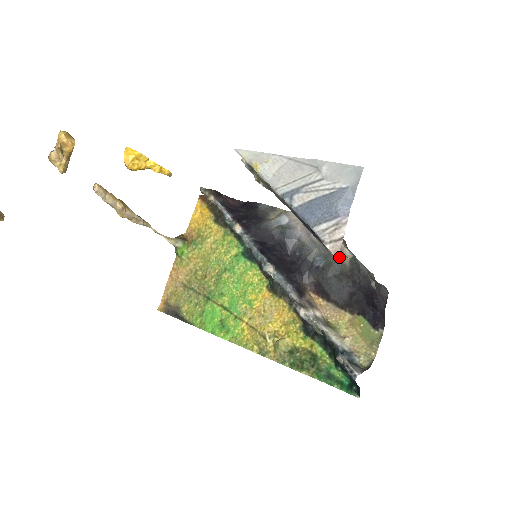
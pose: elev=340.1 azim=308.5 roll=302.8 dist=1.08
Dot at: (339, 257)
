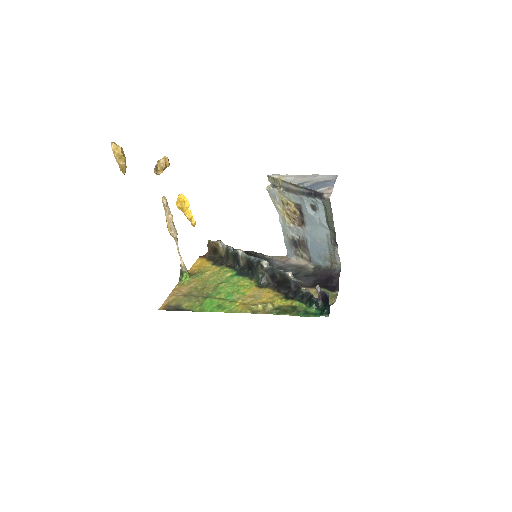
Dot at: (305, 268)
